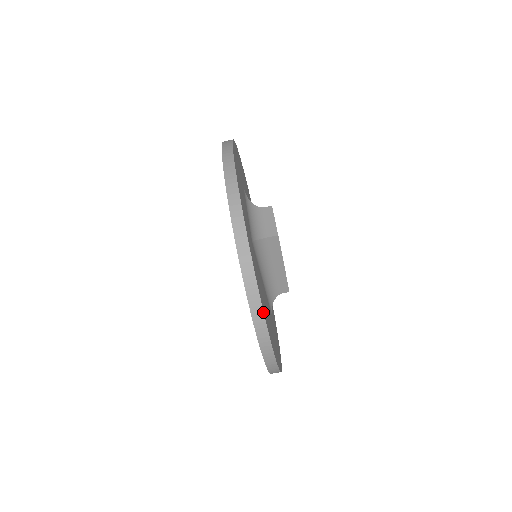
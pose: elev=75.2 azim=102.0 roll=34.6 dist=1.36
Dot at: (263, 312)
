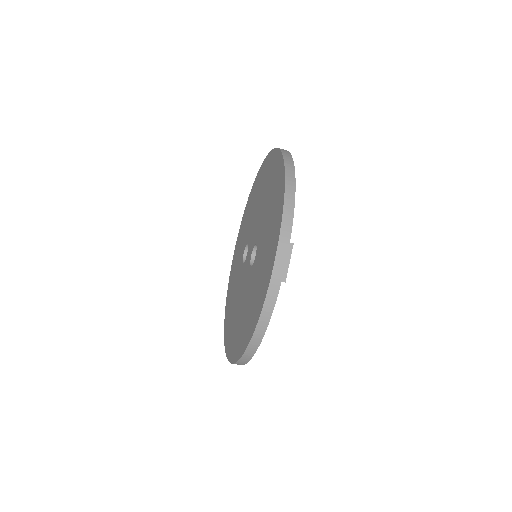
Dot at: occluded
